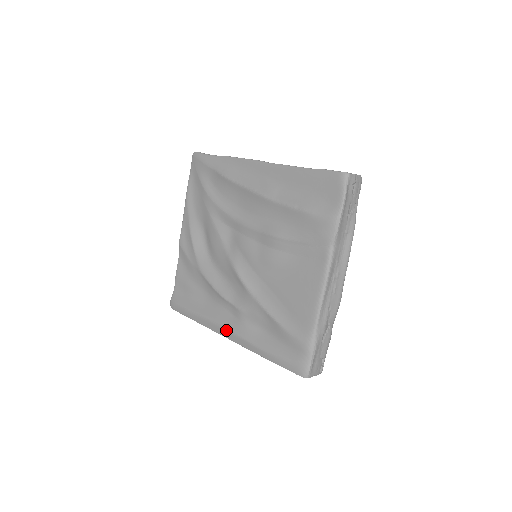
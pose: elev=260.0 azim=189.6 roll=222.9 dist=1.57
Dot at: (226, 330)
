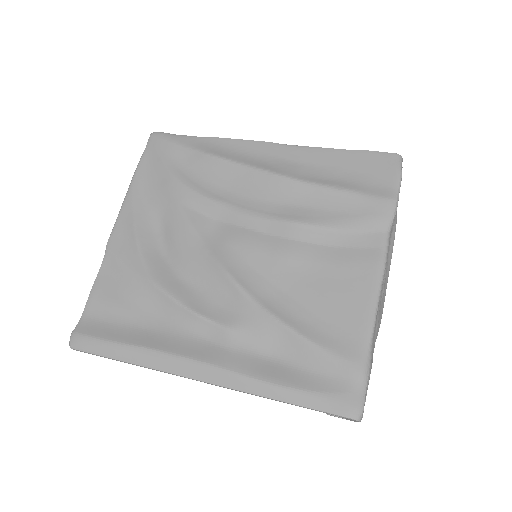
Dot at: (200, 365)
